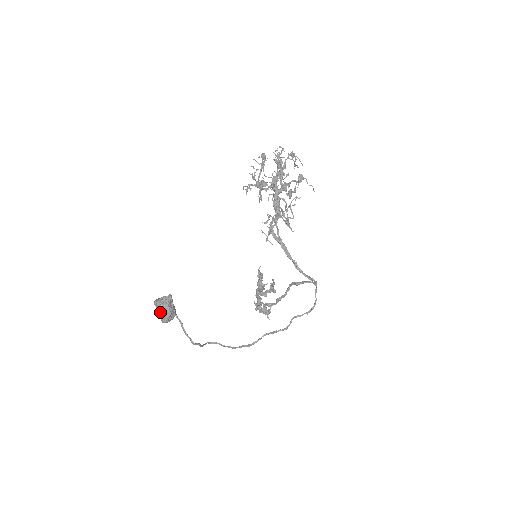
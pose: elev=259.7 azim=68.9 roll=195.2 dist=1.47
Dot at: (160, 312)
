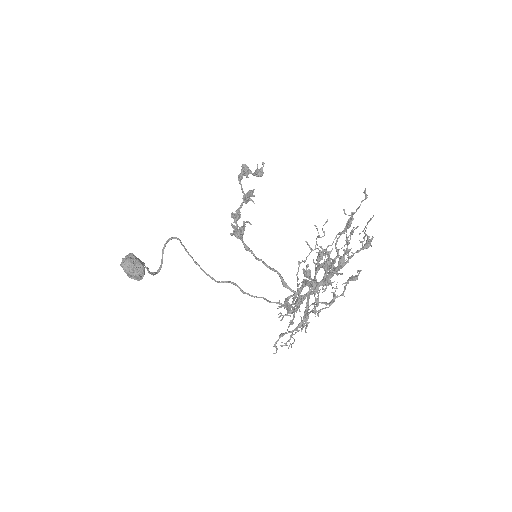
Dot at: occluded
